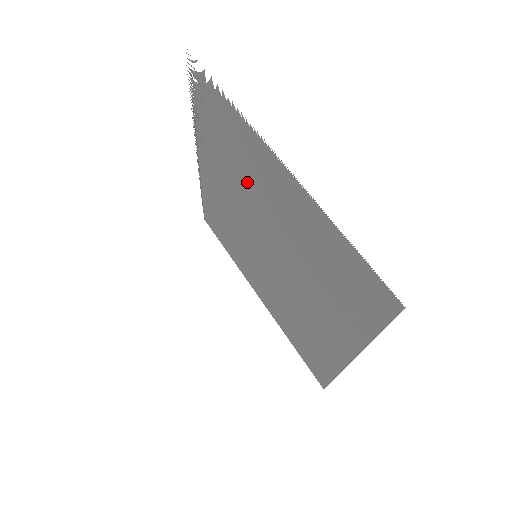
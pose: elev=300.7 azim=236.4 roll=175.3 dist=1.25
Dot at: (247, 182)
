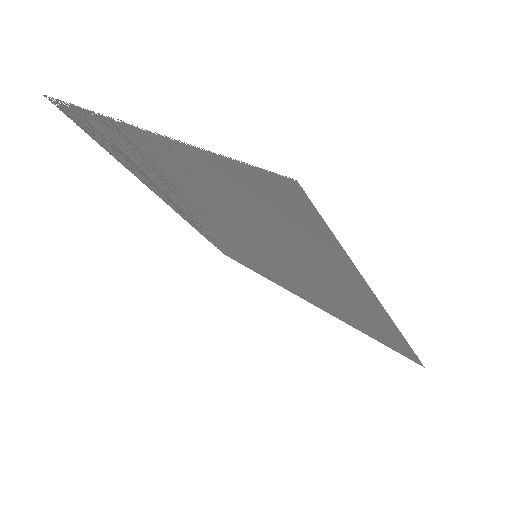
Dot at: (169, 181)
